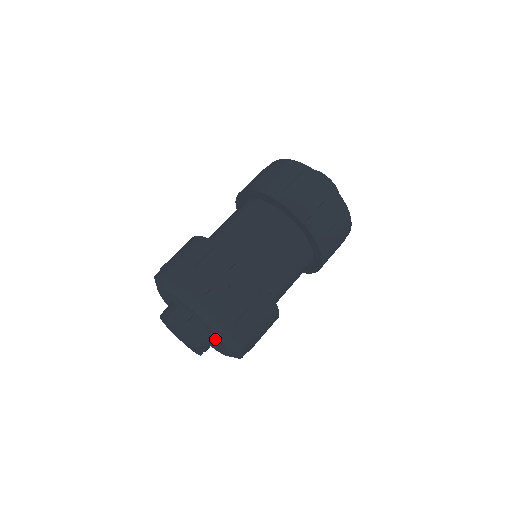
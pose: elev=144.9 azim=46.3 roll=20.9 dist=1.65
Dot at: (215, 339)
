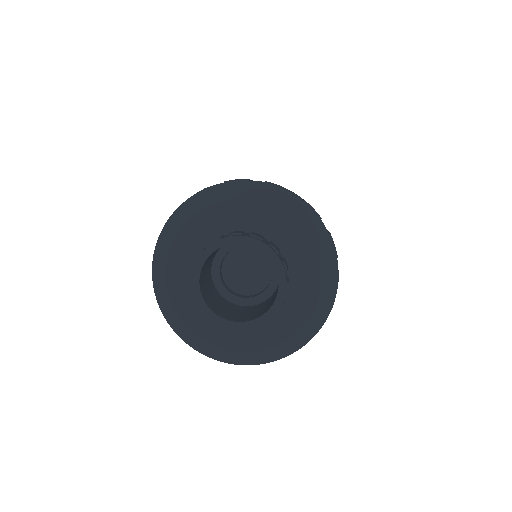
Dot at: (294, 279)
